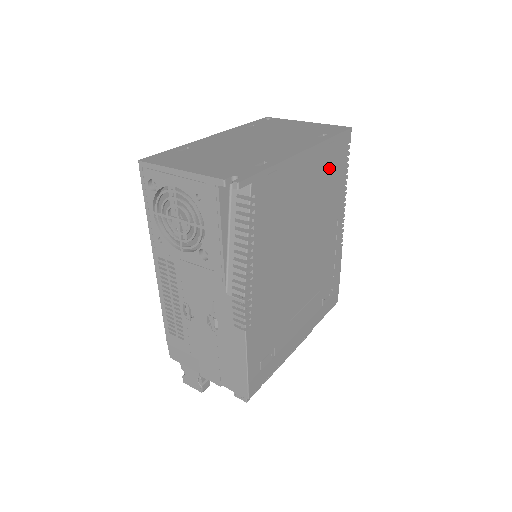
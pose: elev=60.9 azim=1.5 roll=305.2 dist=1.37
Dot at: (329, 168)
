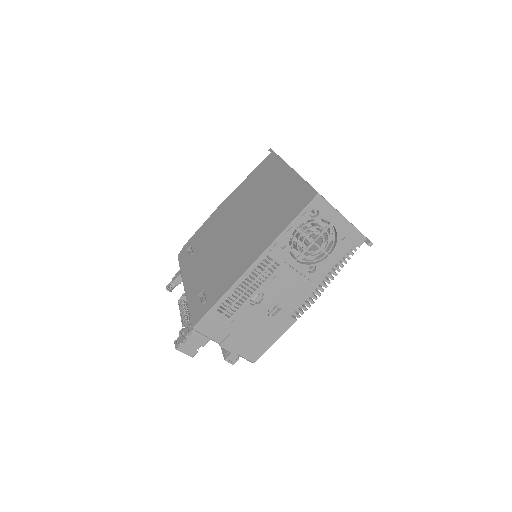
Dot at: occluded
